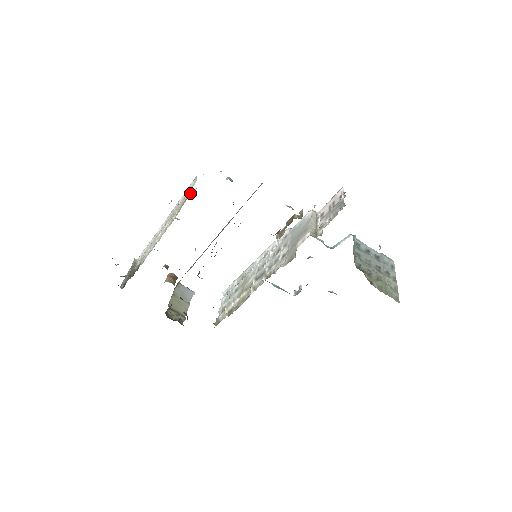
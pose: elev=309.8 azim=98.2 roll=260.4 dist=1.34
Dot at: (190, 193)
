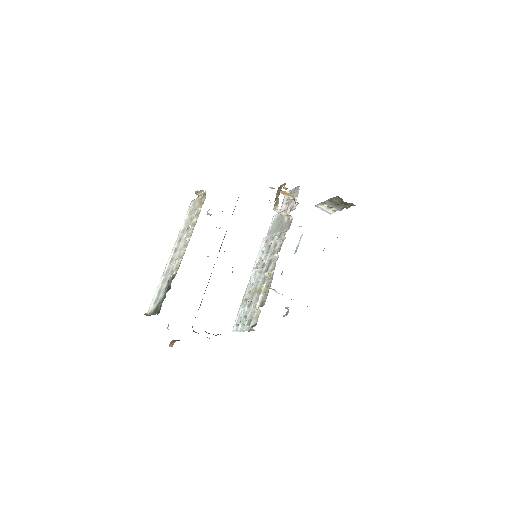
Dot at: (201, 197)
